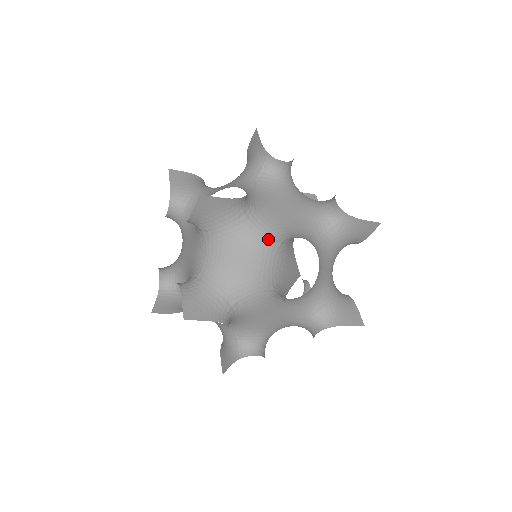
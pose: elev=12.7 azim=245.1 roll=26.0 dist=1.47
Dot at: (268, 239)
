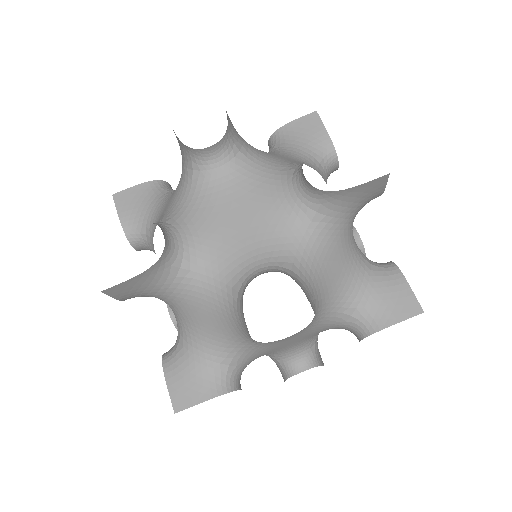
Dot at: (359, 253)
